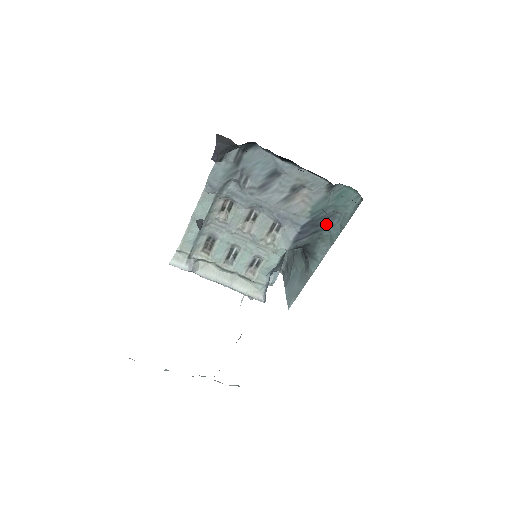
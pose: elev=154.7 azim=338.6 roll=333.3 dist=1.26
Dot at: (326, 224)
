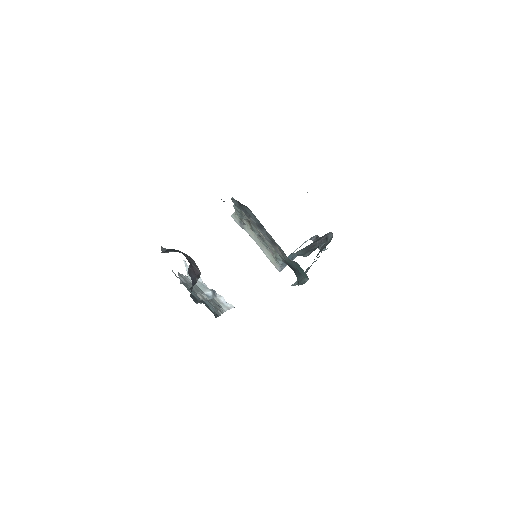
Dot at: (296, 272)
